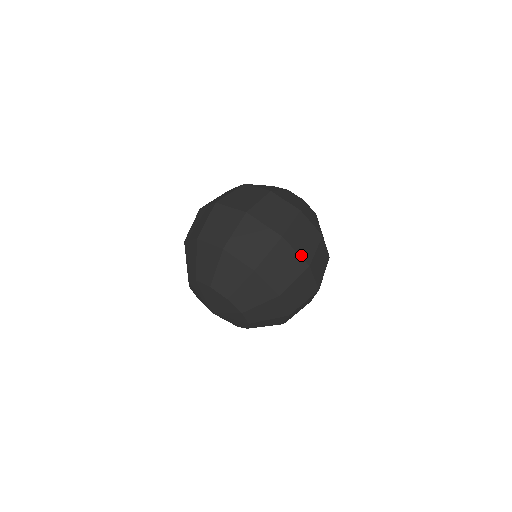
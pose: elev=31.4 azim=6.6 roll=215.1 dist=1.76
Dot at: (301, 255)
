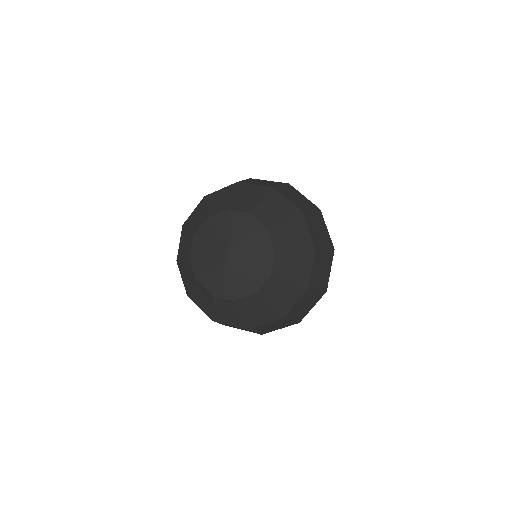
Dot at: occluded
